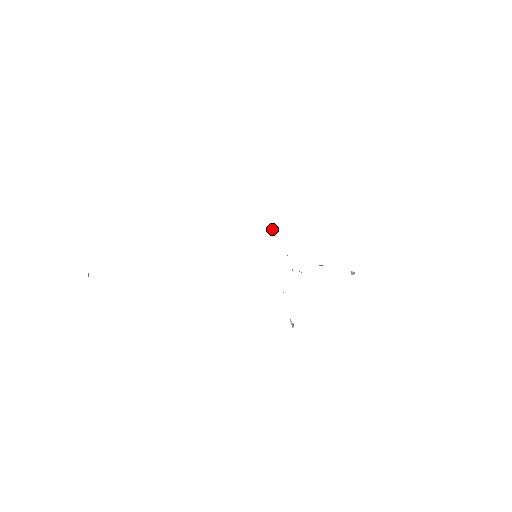
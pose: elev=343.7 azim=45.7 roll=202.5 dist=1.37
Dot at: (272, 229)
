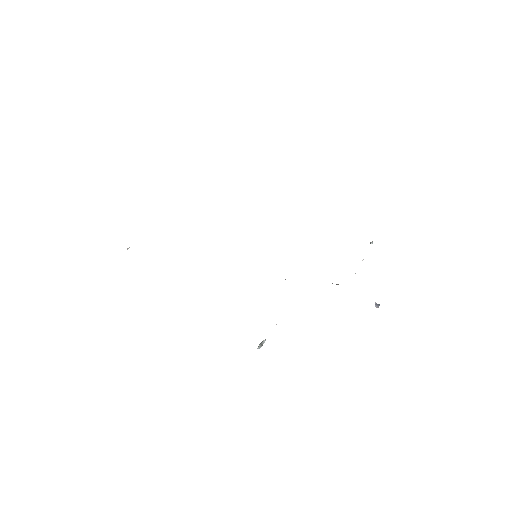
Dot at: occluded
